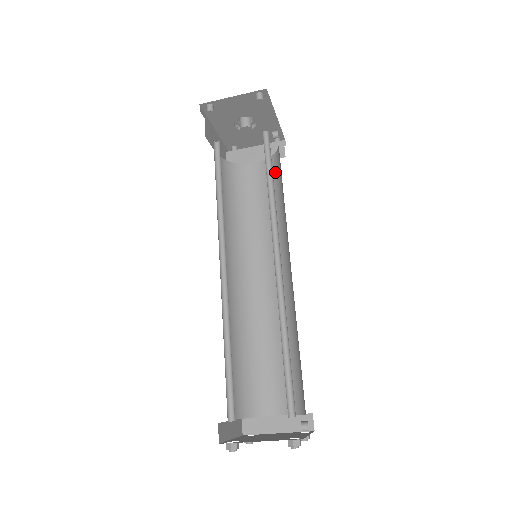
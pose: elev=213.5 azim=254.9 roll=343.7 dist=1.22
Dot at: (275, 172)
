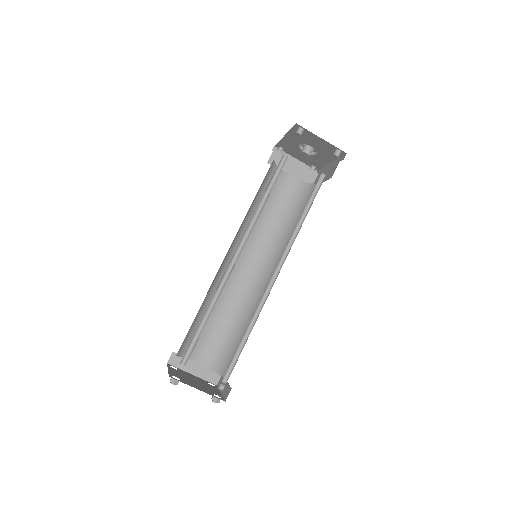
Dot at: (300, 197)
